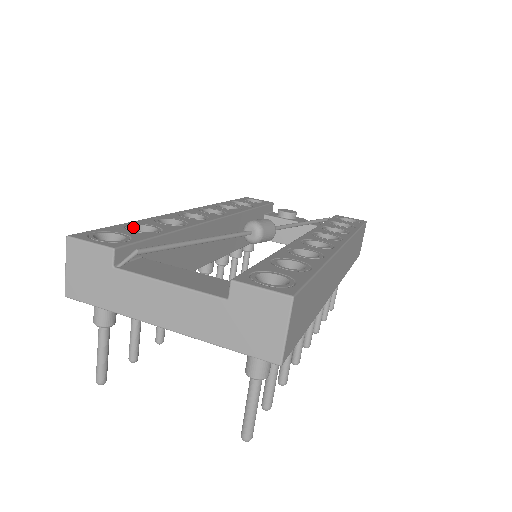
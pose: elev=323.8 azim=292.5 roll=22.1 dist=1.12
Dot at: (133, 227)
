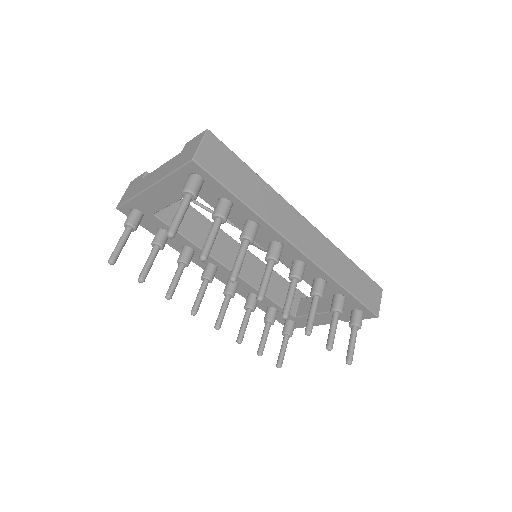
Dot at: occluded
